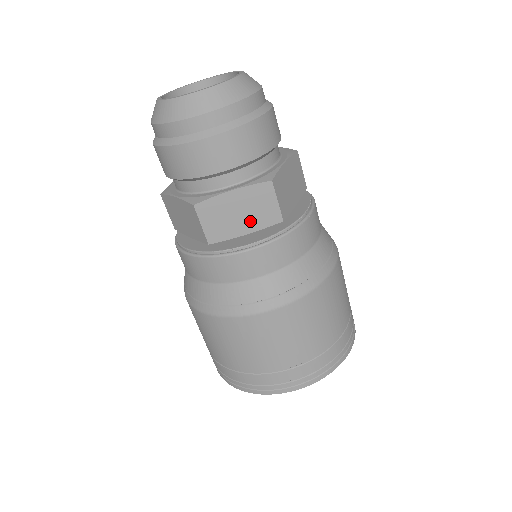
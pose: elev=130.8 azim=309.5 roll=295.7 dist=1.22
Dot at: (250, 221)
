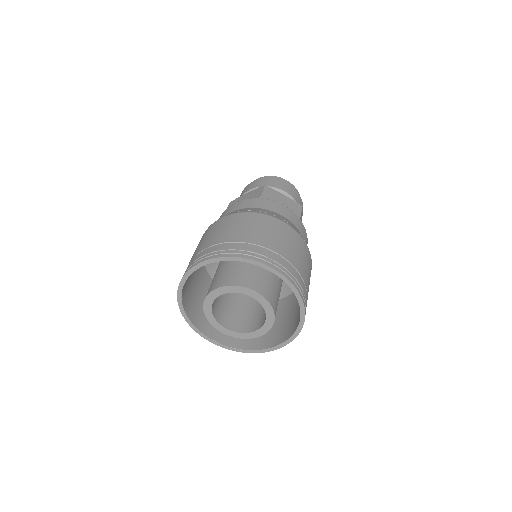
Dot at: occluded
